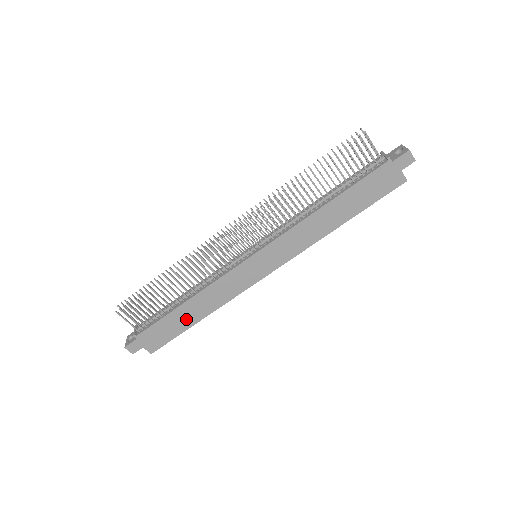
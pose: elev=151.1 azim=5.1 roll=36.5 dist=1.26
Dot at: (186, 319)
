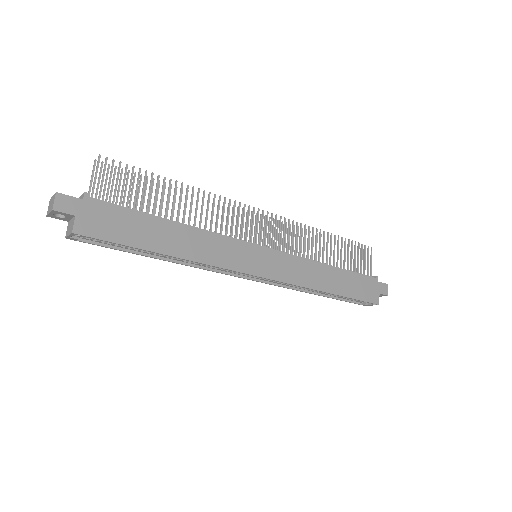
Dot at: (156, 238)
